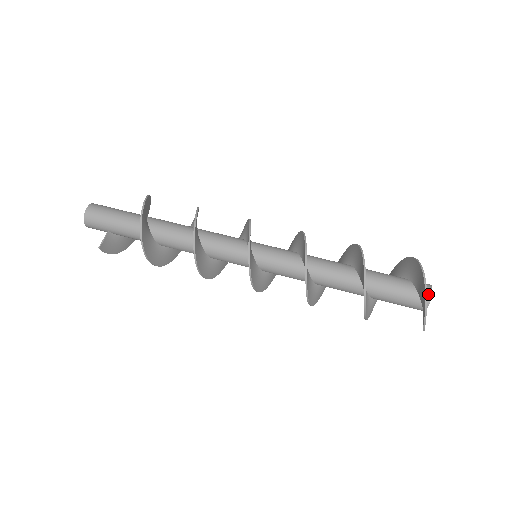
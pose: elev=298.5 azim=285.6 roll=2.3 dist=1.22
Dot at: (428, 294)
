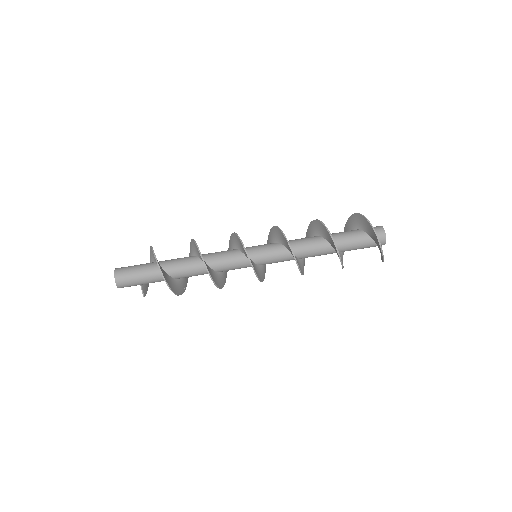
Dot at: (383, 242)
